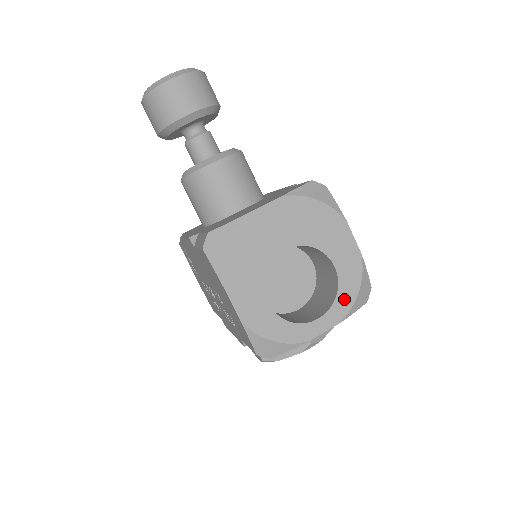
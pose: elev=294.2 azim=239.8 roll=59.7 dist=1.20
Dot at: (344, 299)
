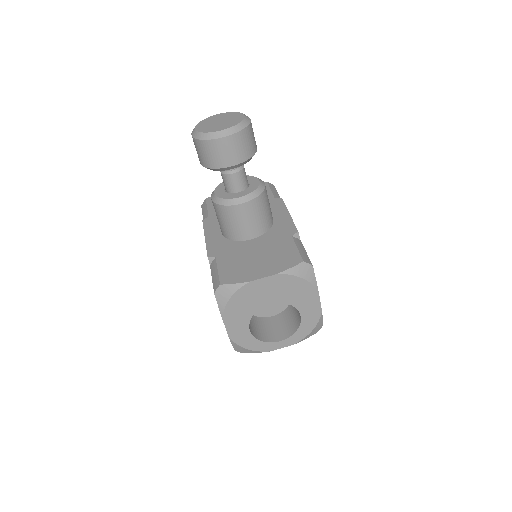
Dot at: (301, 333)
